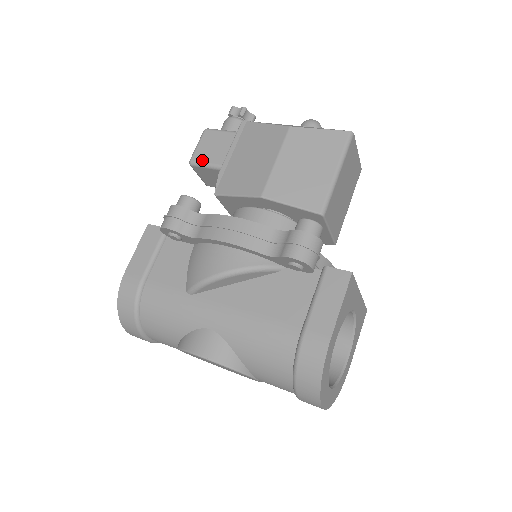
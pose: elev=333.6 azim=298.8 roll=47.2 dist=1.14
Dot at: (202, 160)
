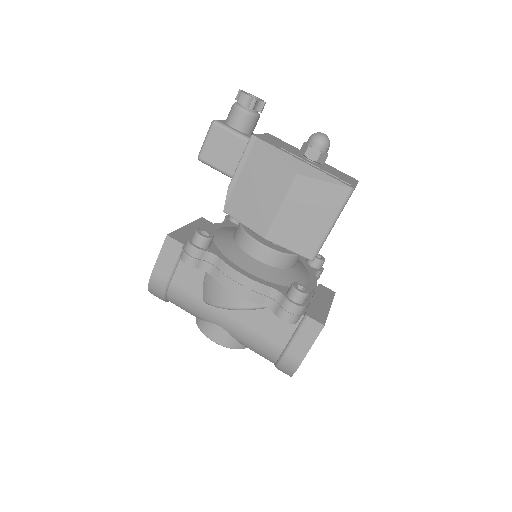
Dot at: (211, 162)
